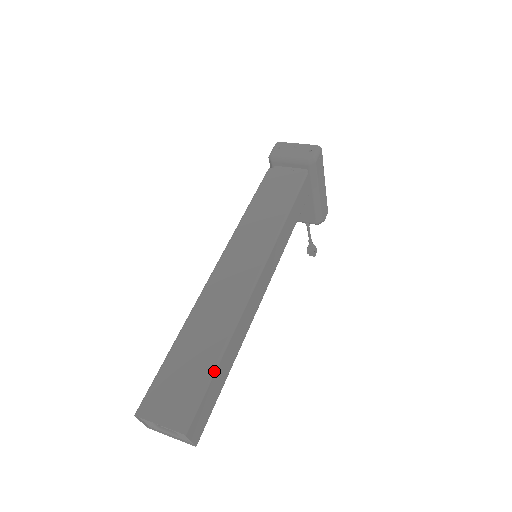
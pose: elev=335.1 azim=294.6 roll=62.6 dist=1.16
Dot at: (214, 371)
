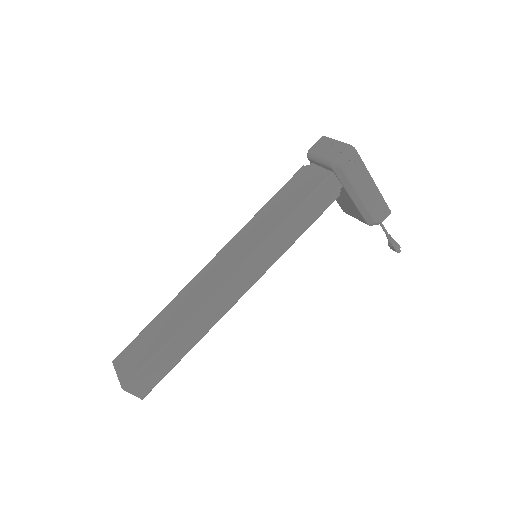
Dot at: (160, 351)
